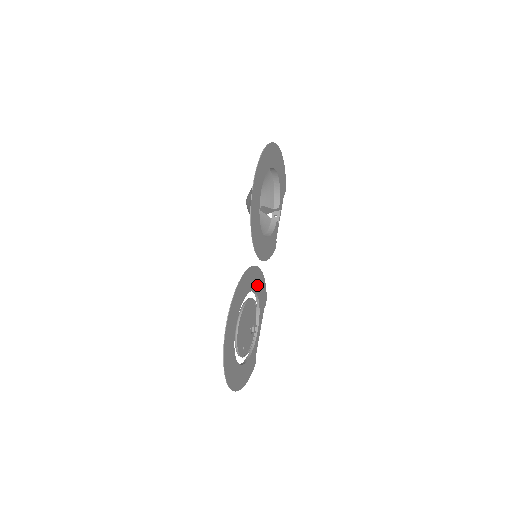
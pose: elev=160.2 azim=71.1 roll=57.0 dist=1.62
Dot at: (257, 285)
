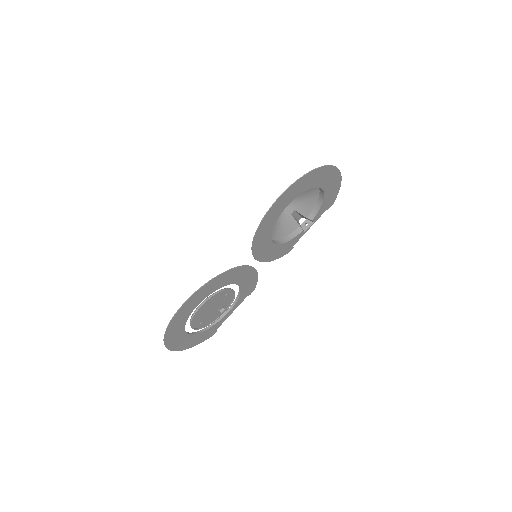
Dot at: (244, 280)
